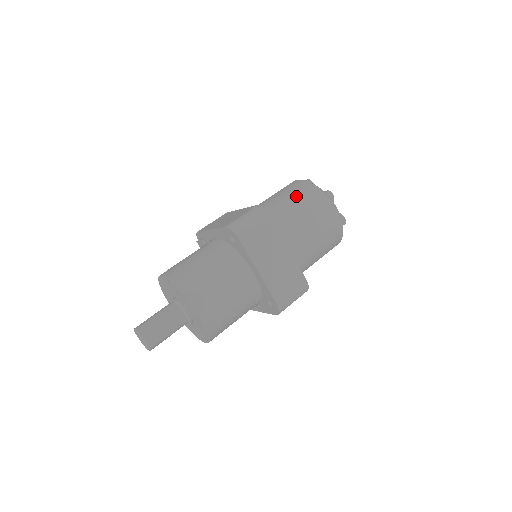
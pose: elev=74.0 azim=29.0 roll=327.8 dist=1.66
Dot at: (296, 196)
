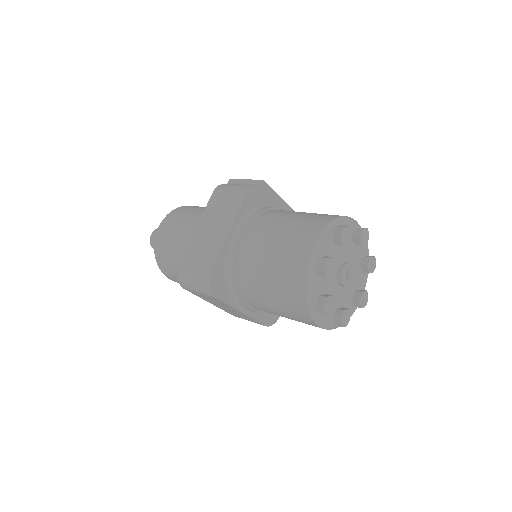
Dot at: (276, 283)
